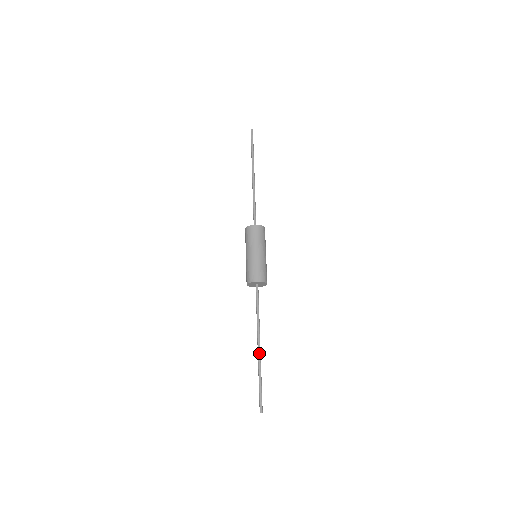
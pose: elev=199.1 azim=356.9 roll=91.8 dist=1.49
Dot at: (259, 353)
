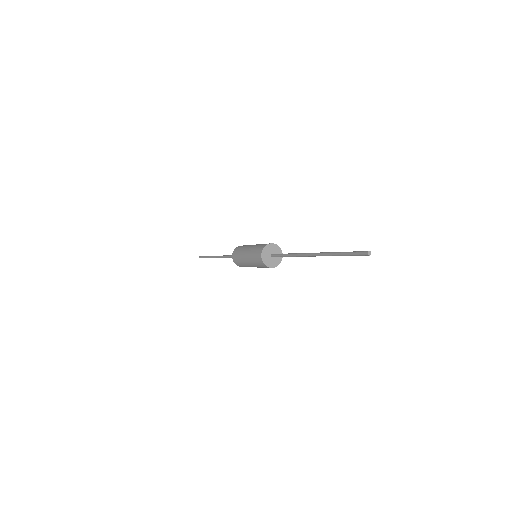
Dot at: (316, 254)
